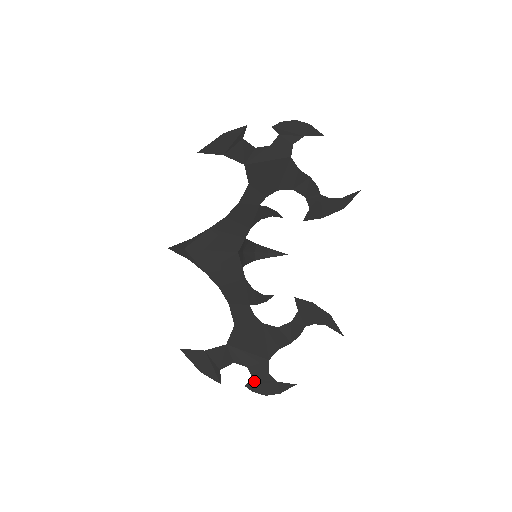
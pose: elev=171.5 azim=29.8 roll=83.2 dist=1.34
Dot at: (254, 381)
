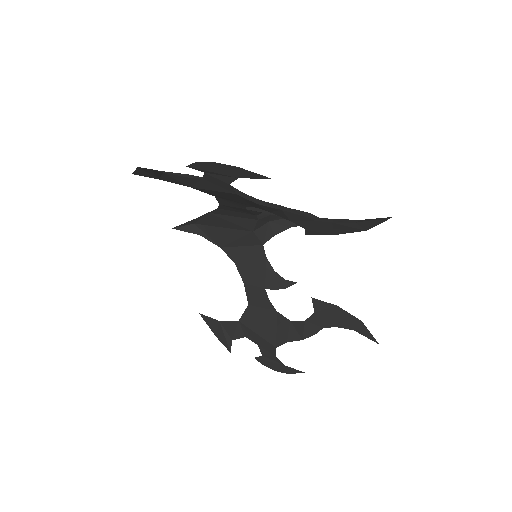
Dot at: (263, 357)
